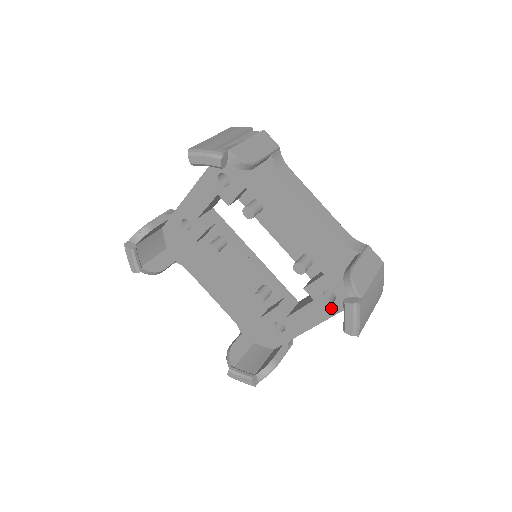
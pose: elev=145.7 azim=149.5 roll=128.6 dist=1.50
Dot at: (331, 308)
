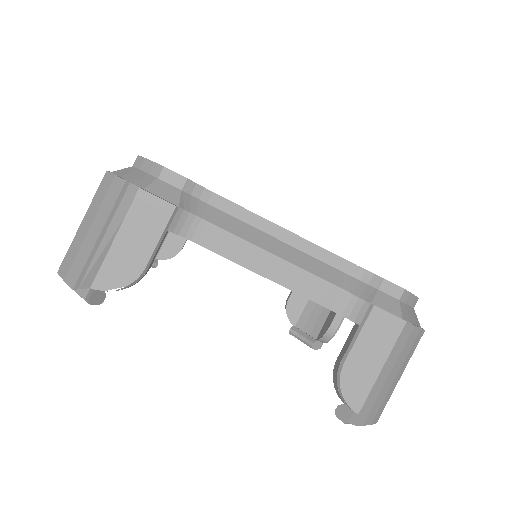
Dot at: occluded
